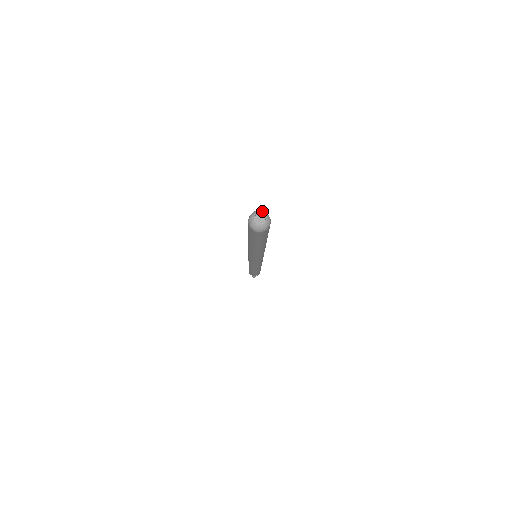
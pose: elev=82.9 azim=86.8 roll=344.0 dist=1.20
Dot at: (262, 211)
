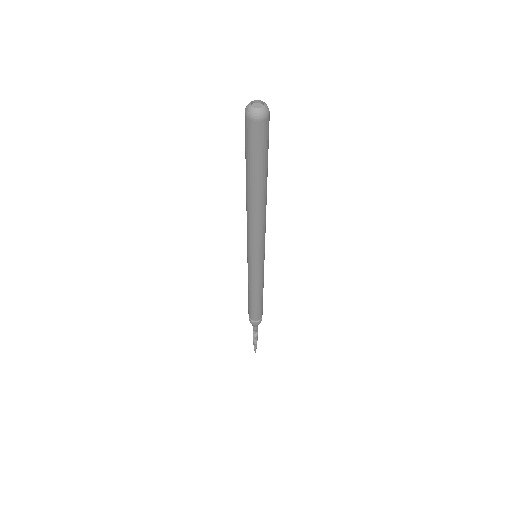
Dot at: (260, 101)
